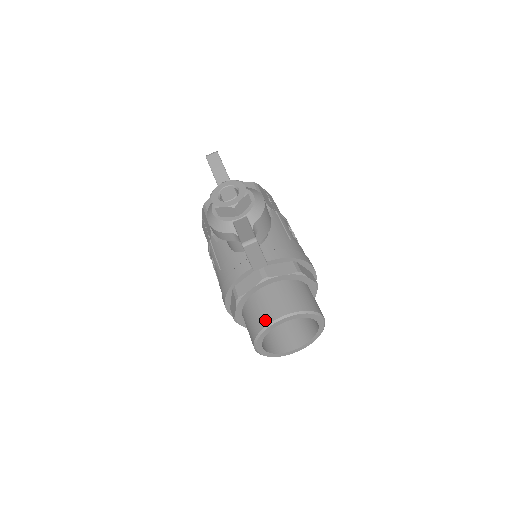
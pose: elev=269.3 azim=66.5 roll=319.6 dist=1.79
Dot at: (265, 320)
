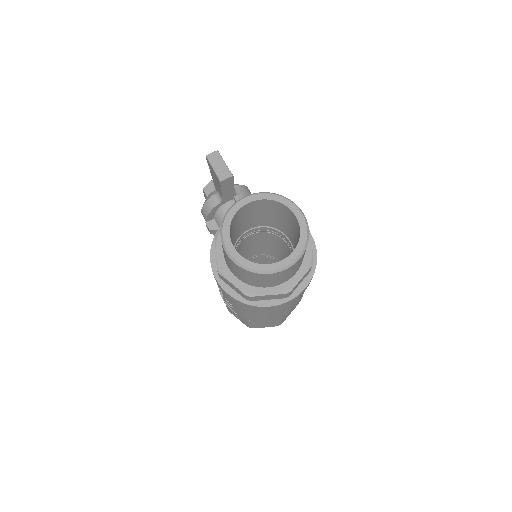
Dot at: occluded
